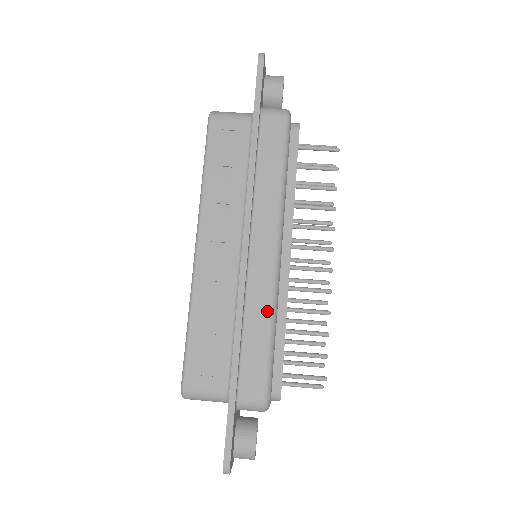
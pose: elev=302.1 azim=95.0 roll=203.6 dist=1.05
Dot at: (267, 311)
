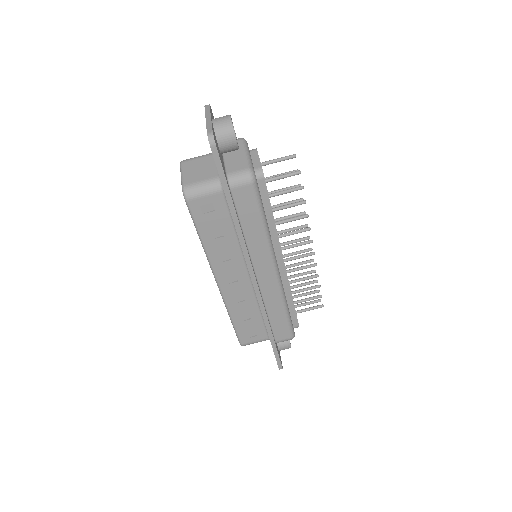
Dot at: (280, 303)
